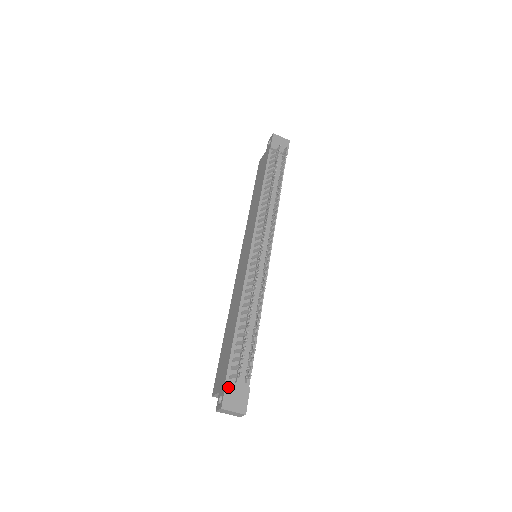
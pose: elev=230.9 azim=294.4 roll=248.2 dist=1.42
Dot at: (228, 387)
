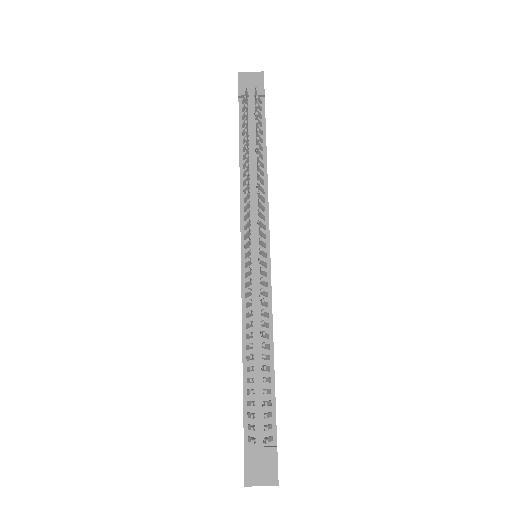
Dot at: (247, 455)
